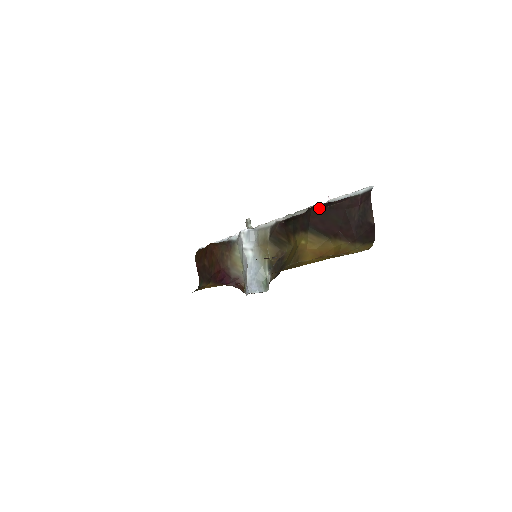
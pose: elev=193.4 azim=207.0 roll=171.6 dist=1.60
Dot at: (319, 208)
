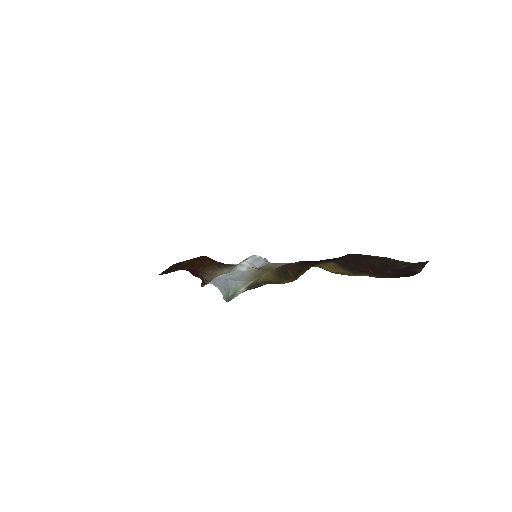
Dot at: (361, 254)
